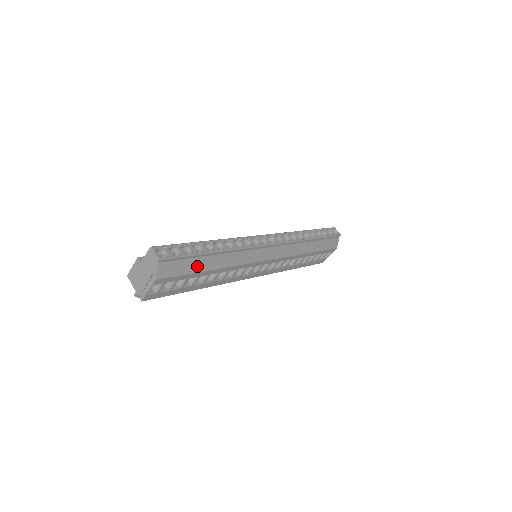
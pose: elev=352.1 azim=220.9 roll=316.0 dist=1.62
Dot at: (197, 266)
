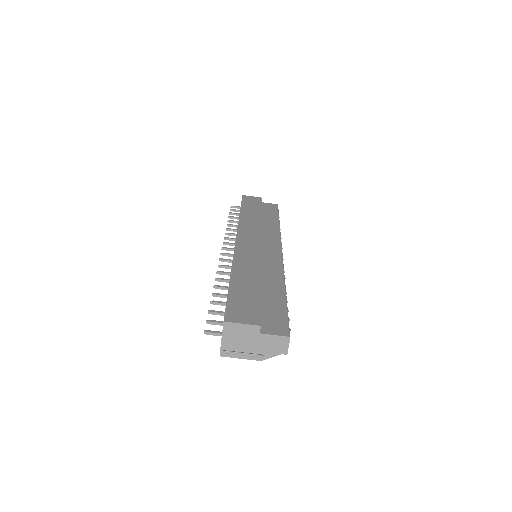
Dot at: occluded
